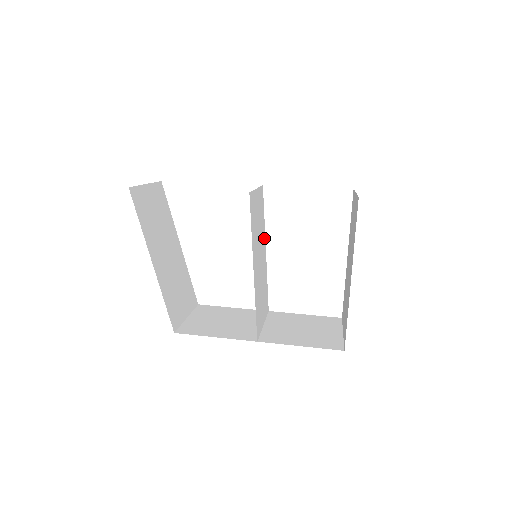
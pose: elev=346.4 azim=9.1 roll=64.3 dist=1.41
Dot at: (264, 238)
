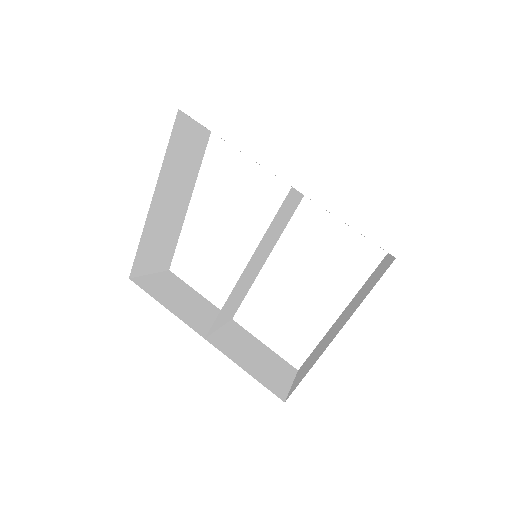
Dot at: (273, 246)
